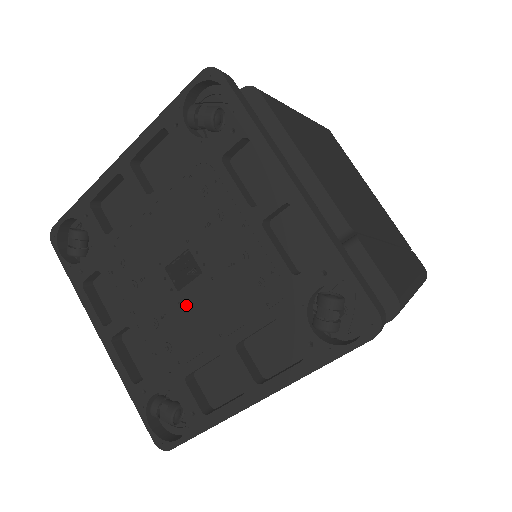
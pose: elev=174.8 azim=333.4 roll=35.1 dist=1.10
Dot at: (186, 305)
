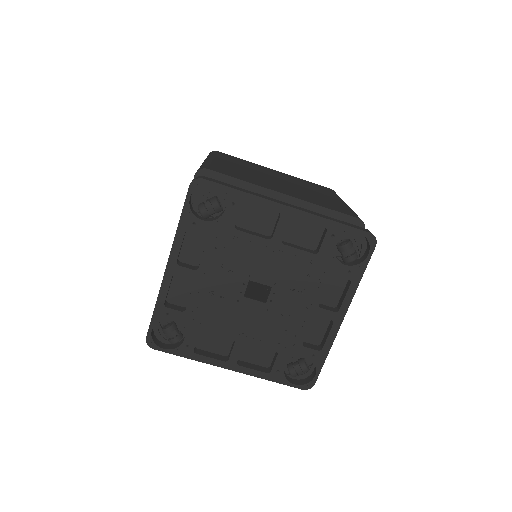
Dot at: (241, 306)
